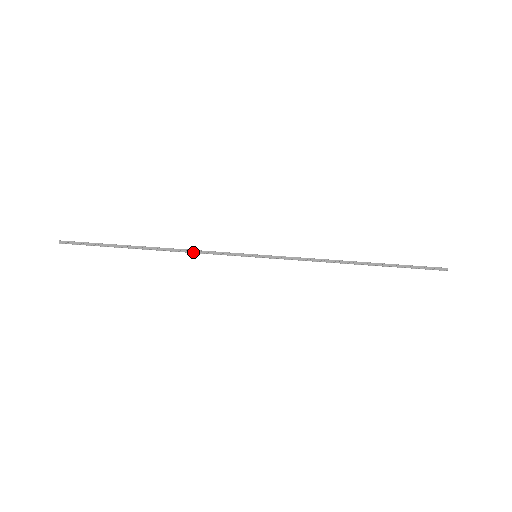
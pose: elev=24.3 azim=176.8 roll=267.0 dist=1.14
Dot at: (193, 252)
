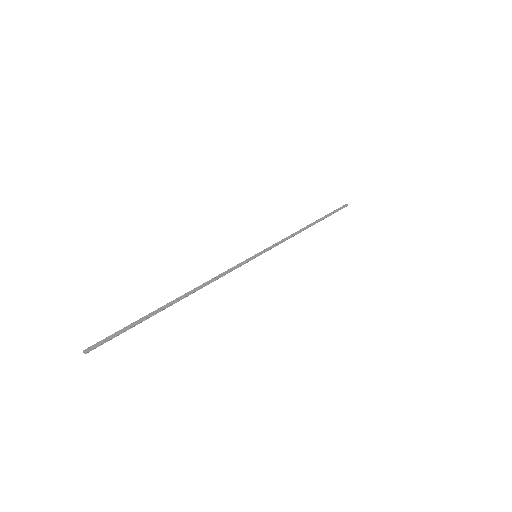
Dot at: (214, 280)
